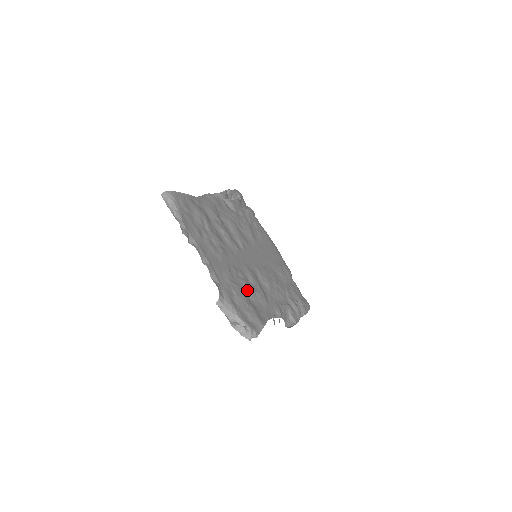
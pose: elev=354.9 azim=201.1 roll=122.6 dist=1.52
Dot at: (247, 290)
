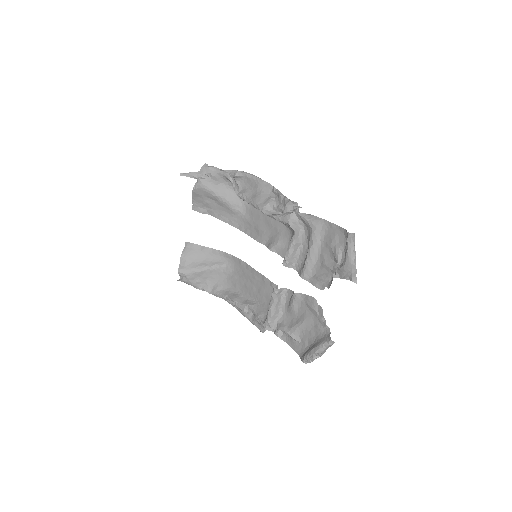
Dot at: (304, 316)
